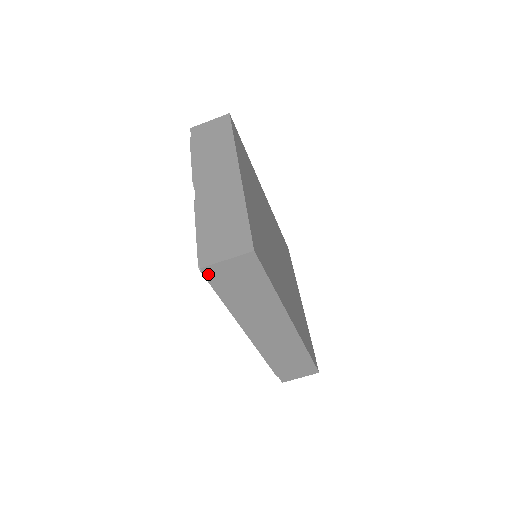
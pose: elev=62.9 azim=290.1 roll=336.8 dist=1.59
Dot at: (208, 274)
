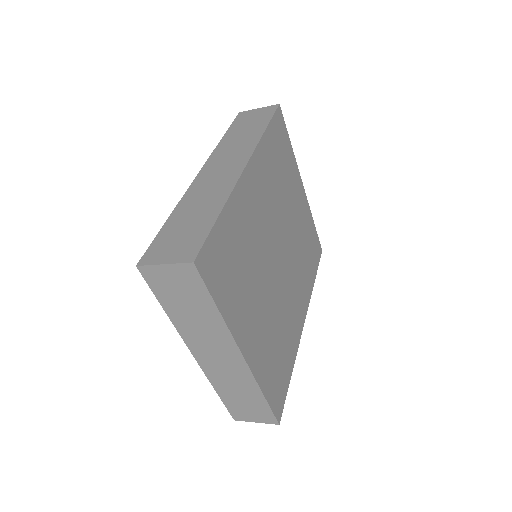
Dot at: occluded
